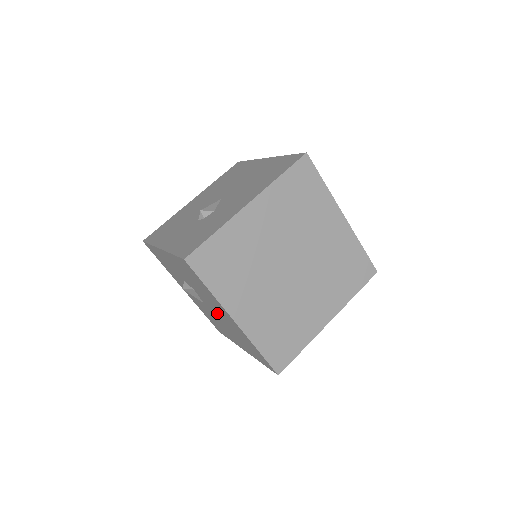
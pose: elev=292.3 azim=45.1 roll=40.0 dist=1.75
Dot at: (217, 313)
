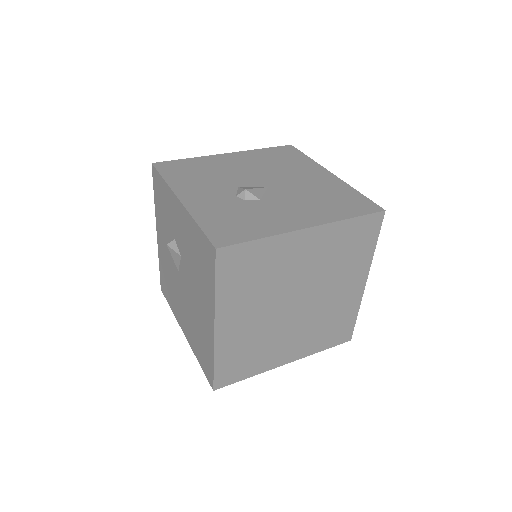
Dot at: (191, 295)
